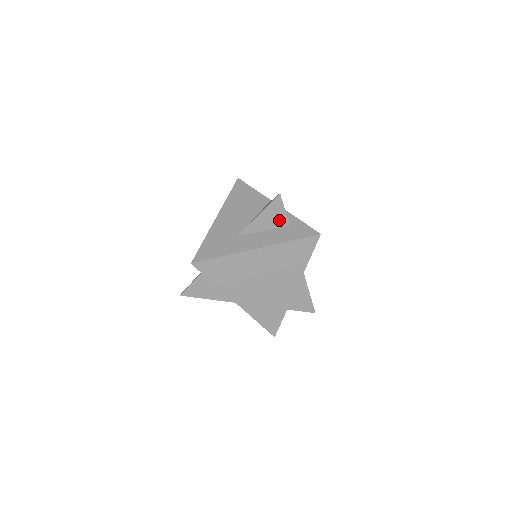
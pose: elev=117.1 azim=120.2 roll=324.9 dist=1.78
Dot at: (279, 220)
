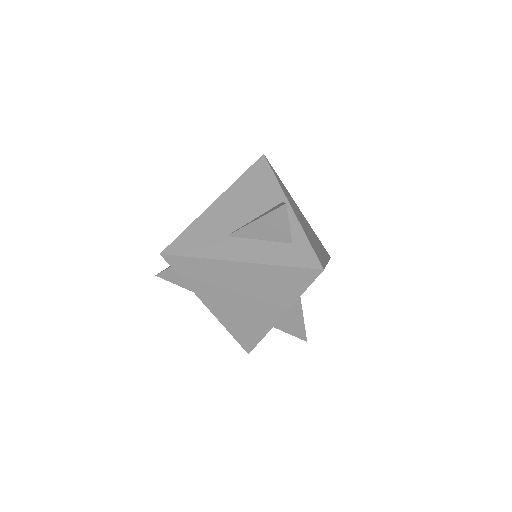
Dot at: (280, 233)
